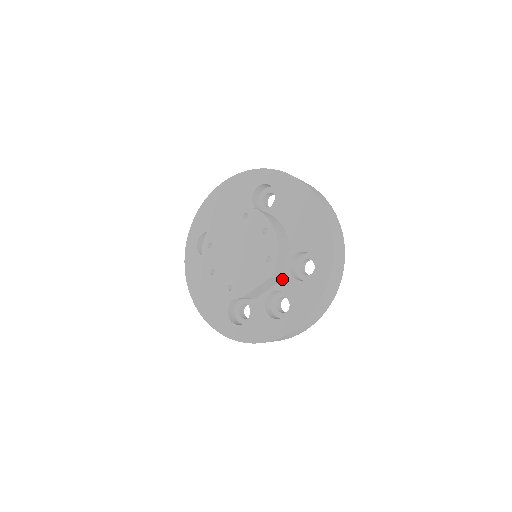
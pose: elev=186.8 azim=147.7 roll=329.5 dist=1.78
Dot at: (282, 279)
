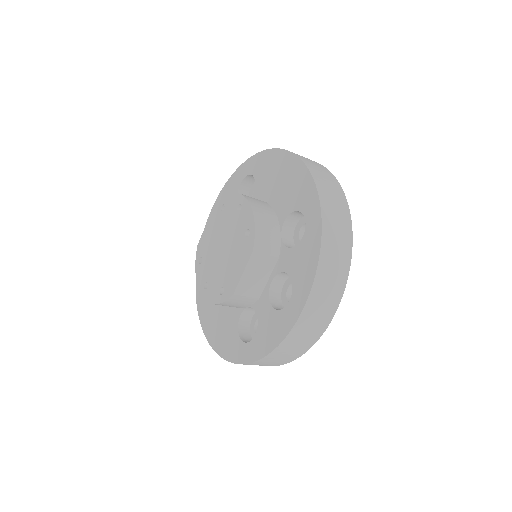
Dot at: (278, 258)
